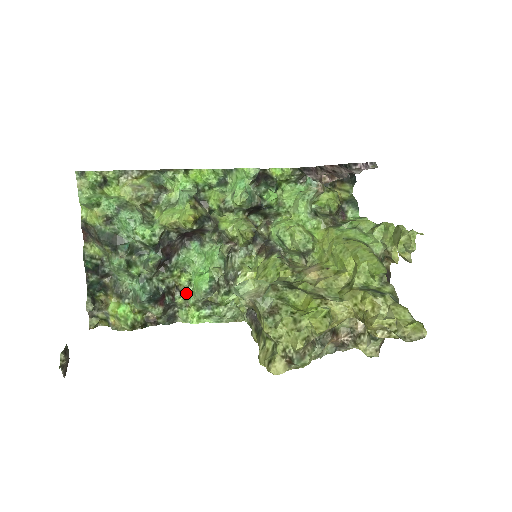
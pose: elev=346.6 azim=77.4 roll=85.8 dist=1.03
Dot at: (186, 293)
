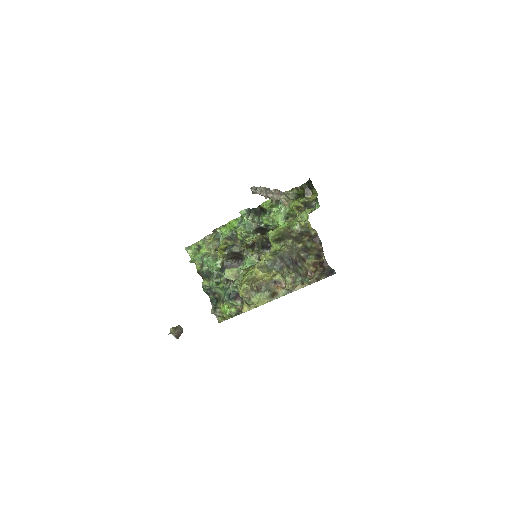
Dot at: occluded
